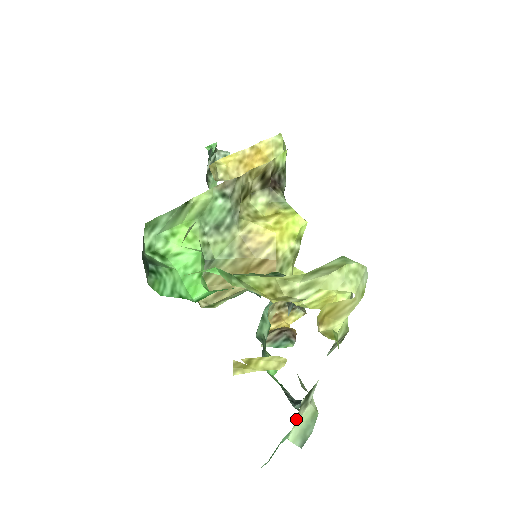
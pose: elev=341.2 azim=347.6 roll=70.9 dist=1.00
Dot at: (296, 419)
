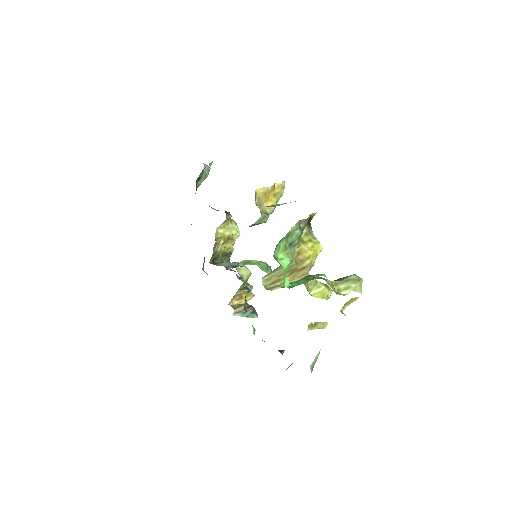
Dot at: occluded
